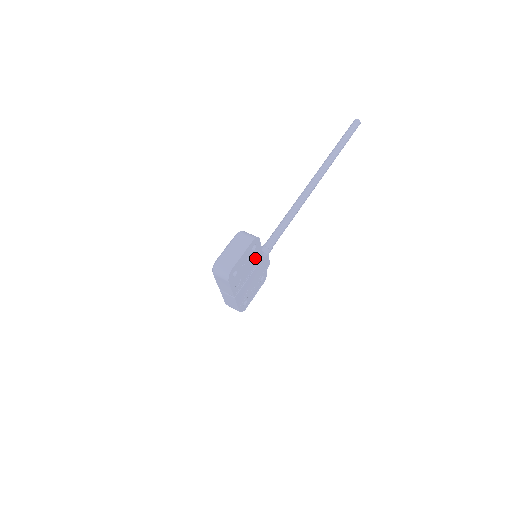
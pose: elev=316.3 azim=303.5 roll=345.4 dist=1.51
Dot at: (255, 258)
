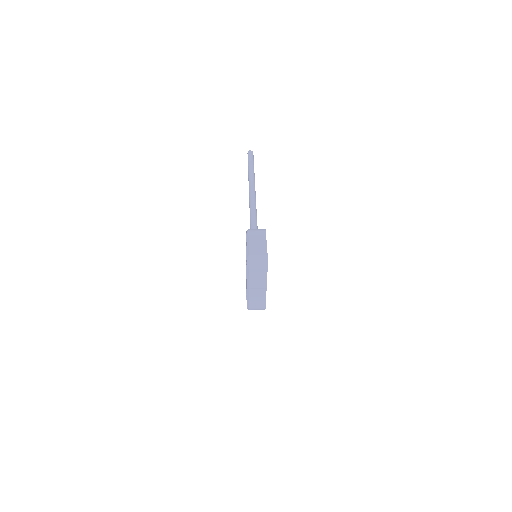
Dot at: occluded
